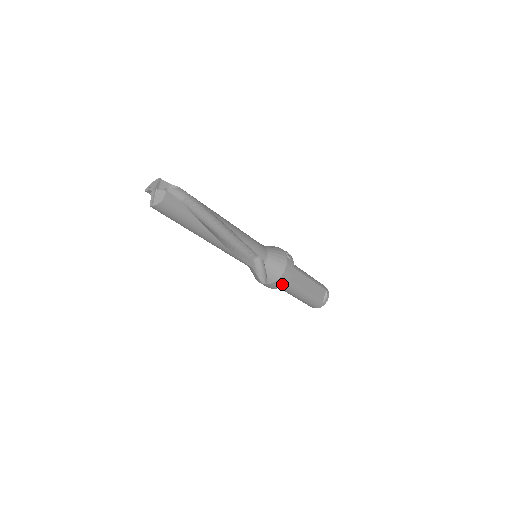
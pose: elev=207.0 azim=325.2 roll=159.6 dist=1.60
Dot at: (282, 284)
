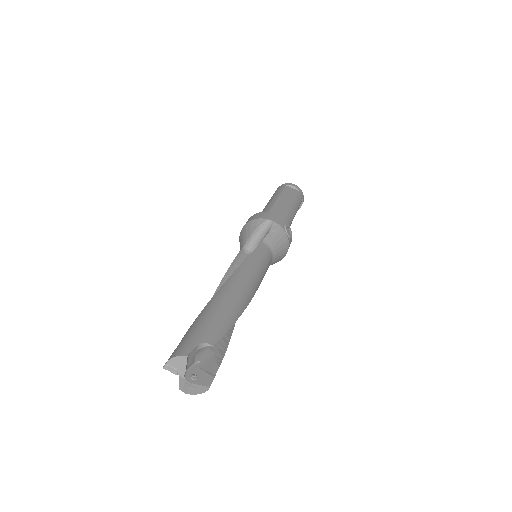
Dot at: occluded
